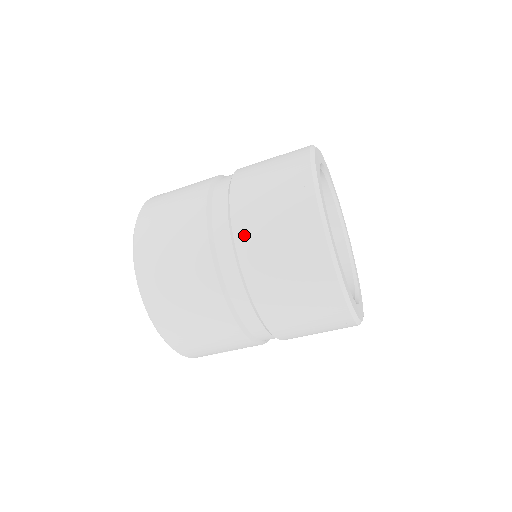
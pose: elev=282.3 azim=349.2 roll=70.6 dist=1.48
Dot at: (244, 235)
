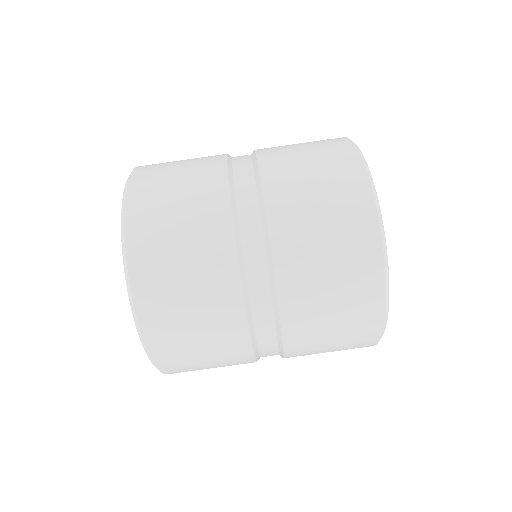
Dot at: (290, 288)
